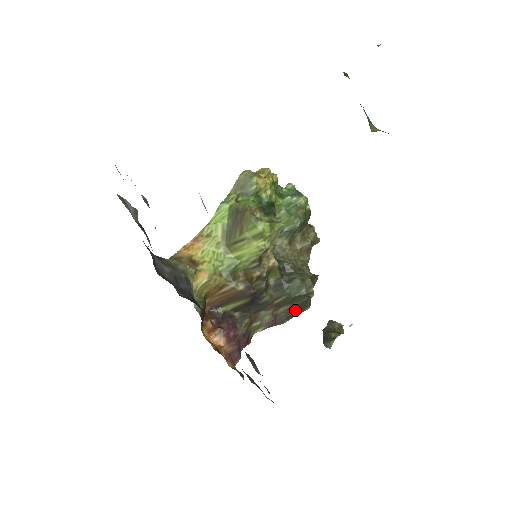
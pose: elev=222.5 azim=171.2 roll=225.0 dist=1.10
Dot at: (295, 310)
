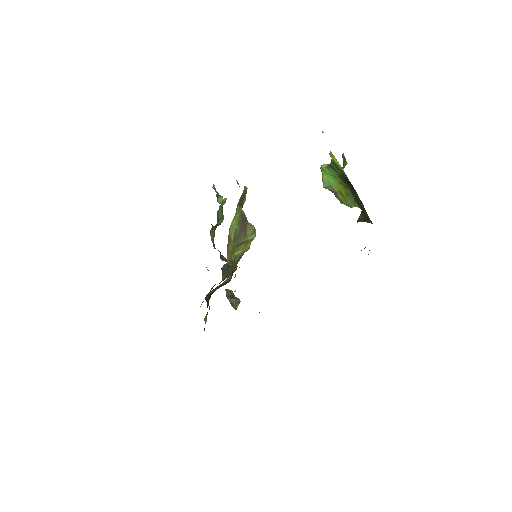
Dot at: occluded
